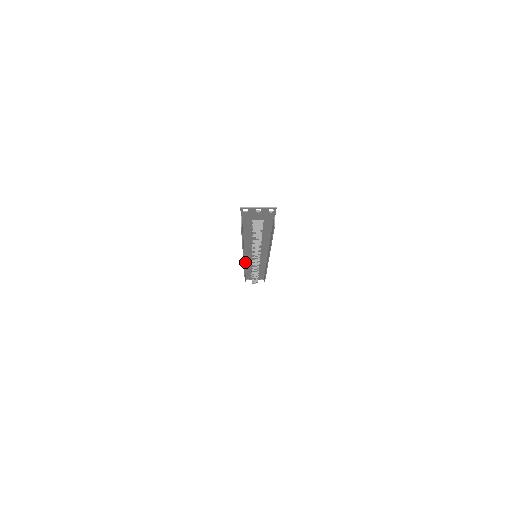
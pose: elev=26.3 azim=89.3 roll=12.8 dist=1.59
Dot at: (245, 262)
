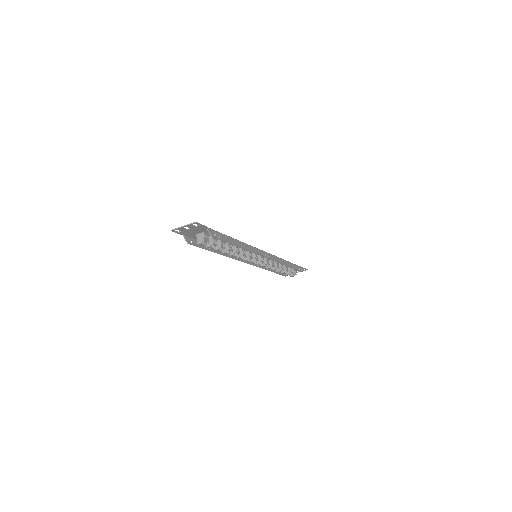
Dot at: occluded
